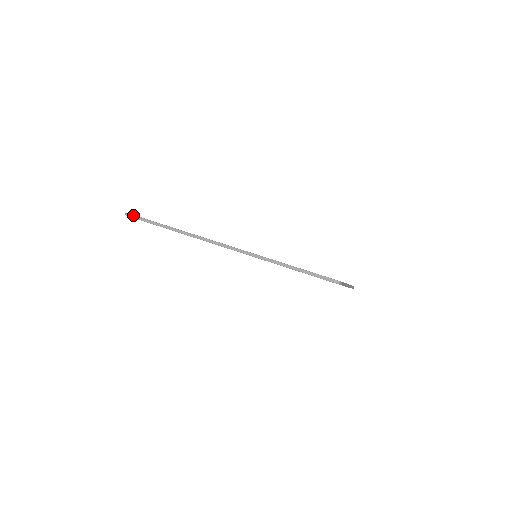
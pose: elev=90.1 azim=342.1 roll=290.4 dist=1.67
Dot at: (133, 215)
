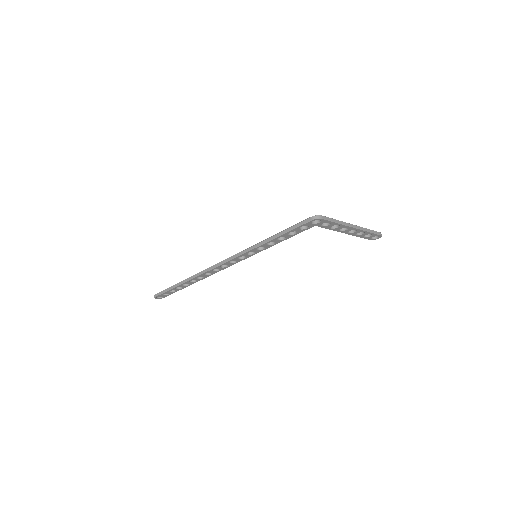
Dot at: (158, 293)
